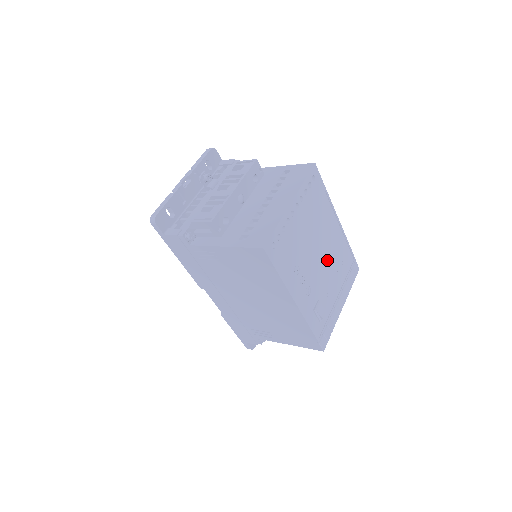
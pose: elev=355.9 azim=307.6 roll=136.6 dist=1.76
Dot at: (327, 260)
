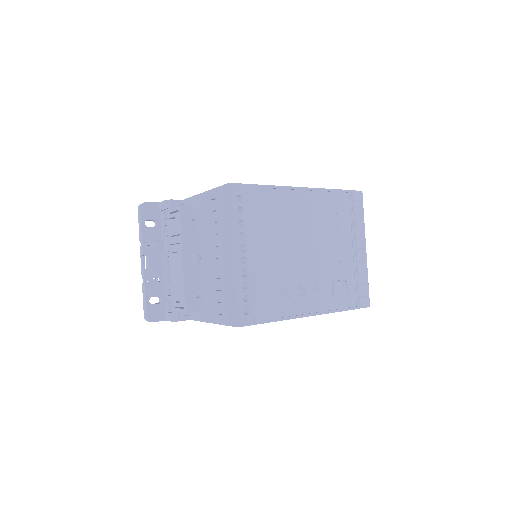
Dot at: (316, 238)
